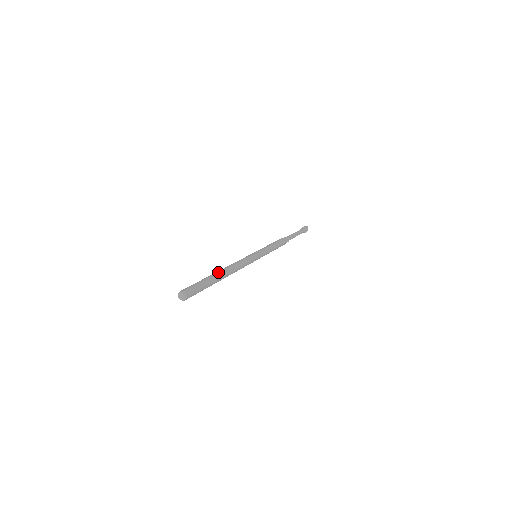
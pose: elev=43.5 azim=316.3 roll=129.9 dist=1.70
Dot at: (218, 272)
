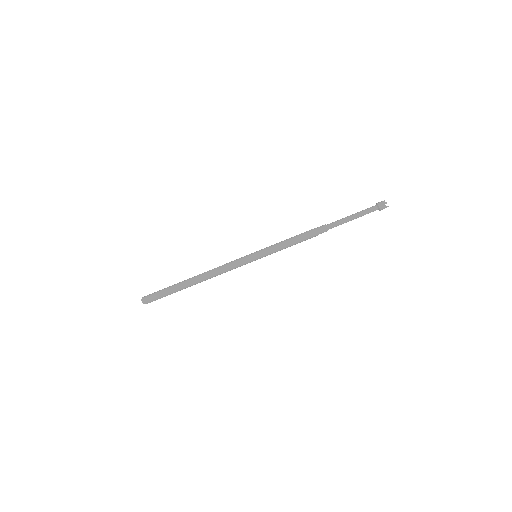
Dot at: (188, 280)
